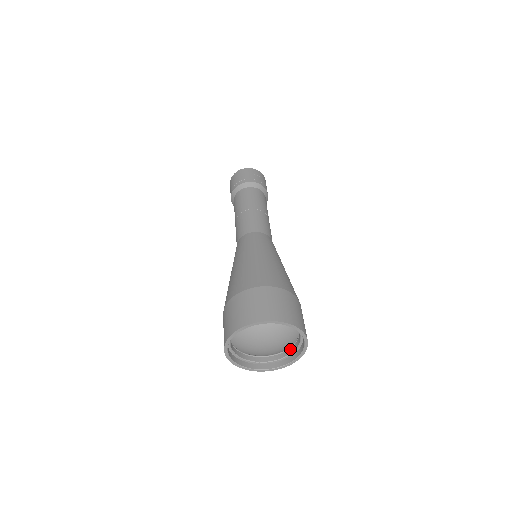
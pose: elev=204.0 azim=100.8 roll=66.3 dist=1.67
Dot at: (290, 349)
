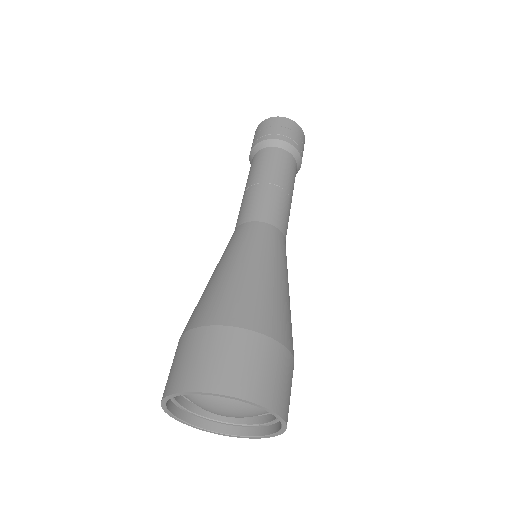
Dot at: occluded
